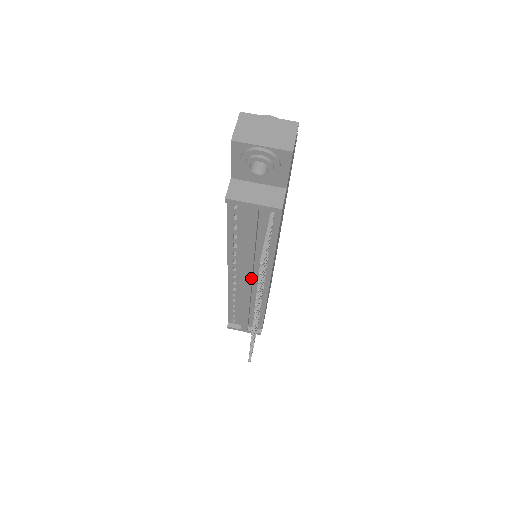
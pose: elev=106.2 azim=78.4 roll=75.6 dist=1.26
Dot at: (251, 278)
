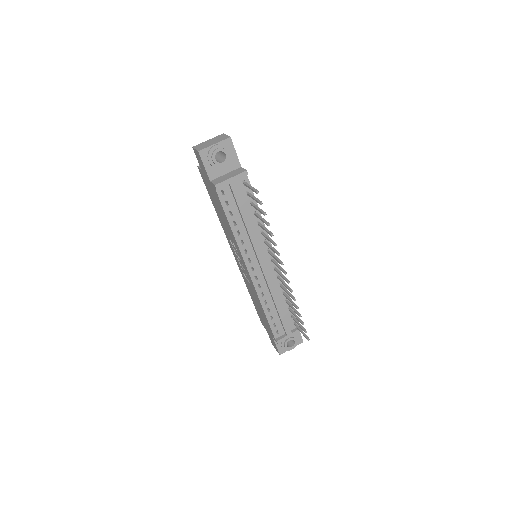
Dot at: (263, 257)
